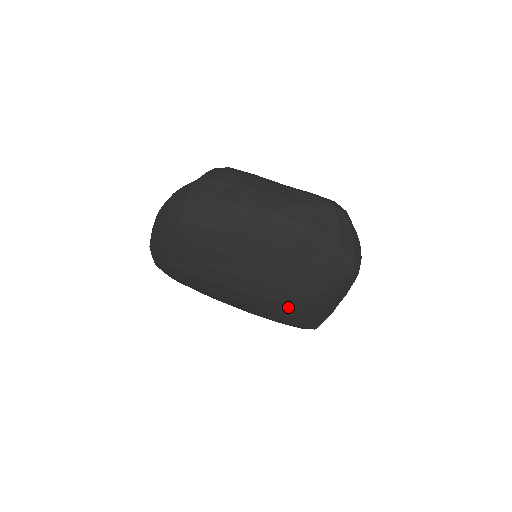
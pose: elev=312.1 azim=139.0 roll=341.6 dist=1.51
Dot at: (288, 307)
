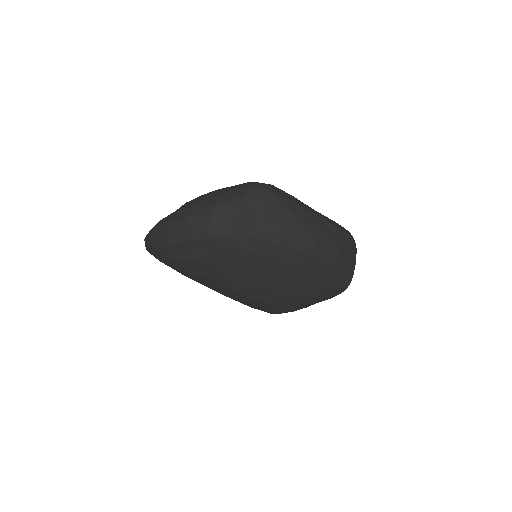
Dot at: (280, 308)
